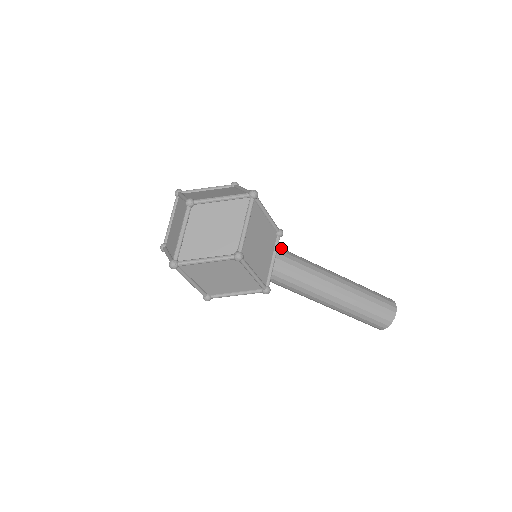
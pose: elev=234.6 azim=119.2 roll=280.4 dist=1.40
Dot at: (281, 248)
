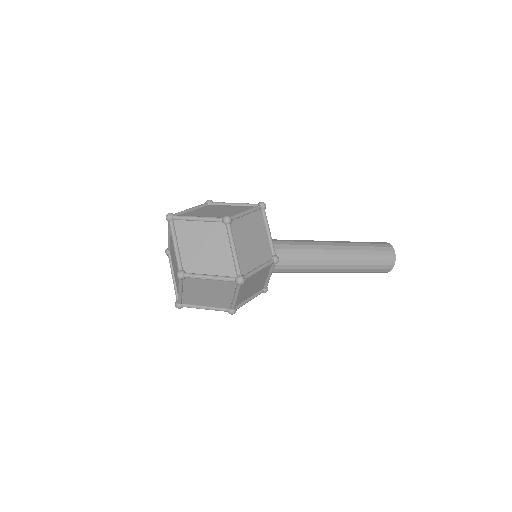
Dot at: (280, 253)
